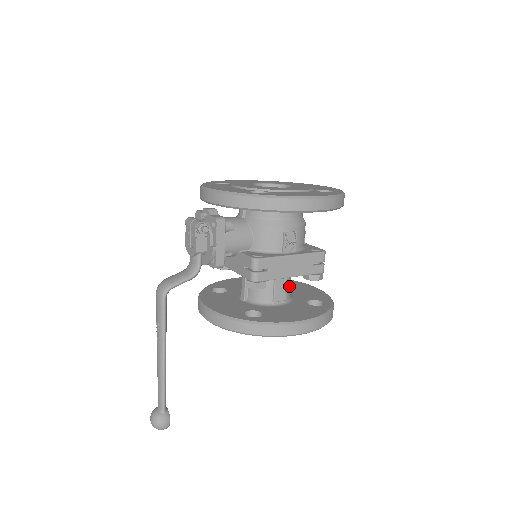
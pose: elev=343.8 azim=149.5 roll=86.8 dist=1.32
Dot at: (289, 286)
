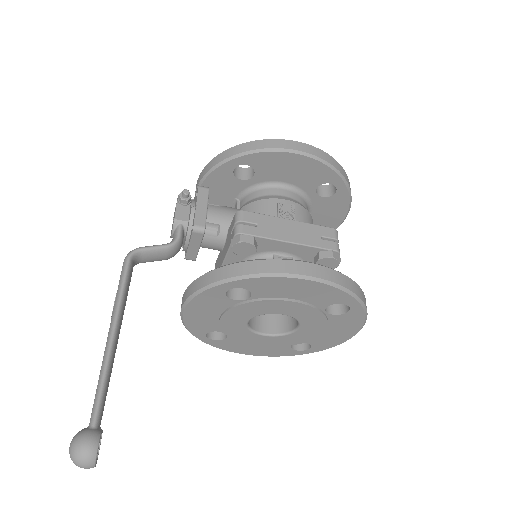
Dot at: occluded
